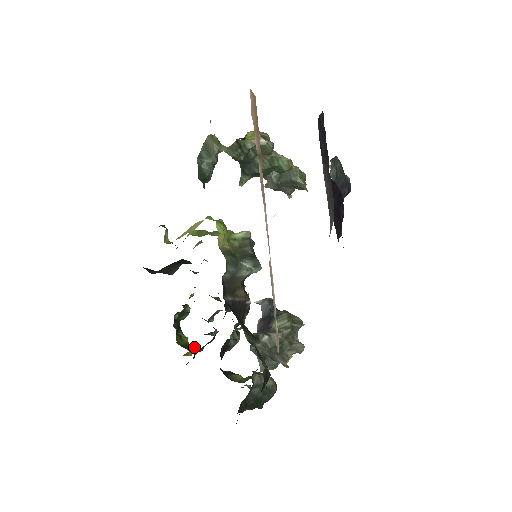
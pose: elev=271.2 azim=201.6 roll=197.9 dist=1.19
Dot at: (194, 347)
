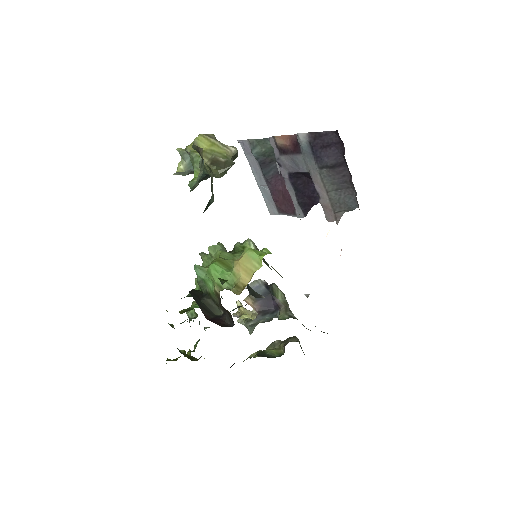
Dot at: (190, 353)
